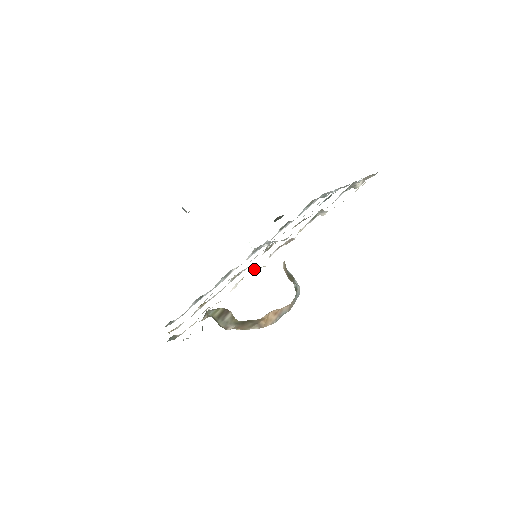
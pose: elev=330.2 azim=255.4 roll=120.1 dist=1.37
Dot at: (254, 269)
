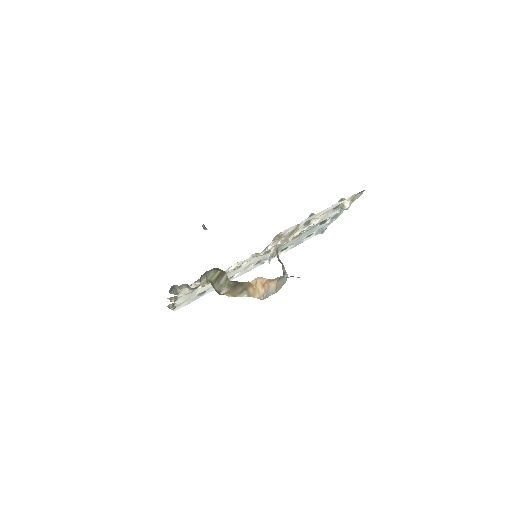
Dot at: (252, 255)
